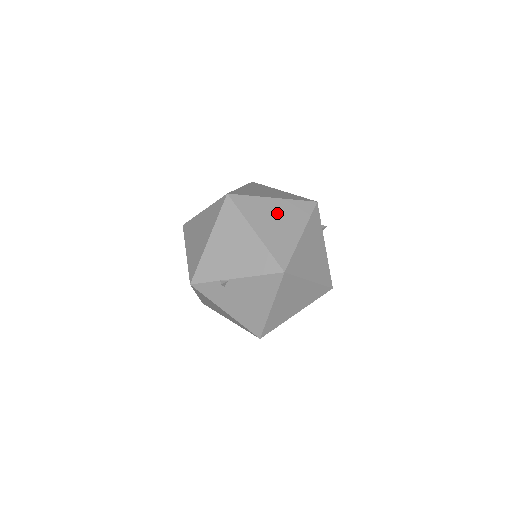
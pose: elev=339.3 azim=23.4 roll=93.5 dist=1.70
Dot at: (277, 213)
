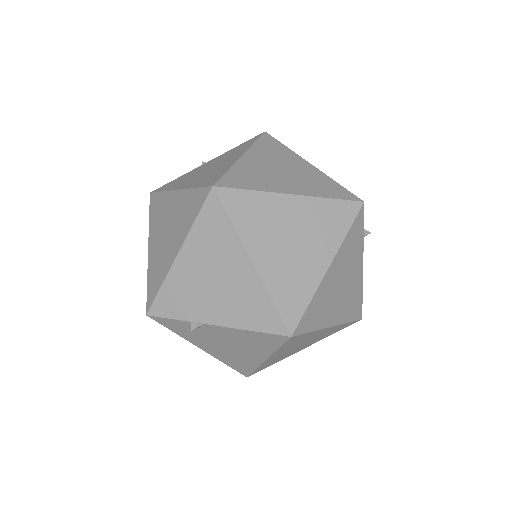
Dot at: (294, 225)
